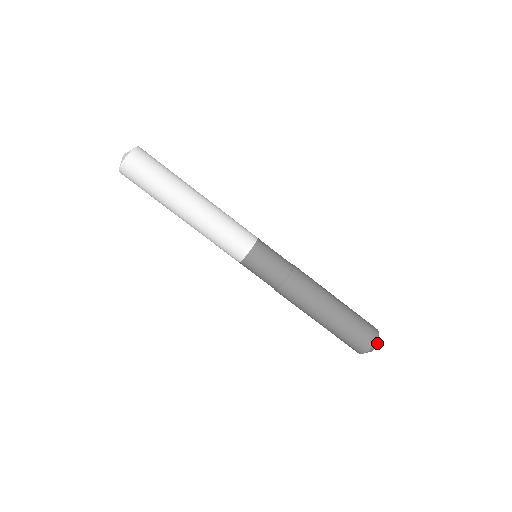
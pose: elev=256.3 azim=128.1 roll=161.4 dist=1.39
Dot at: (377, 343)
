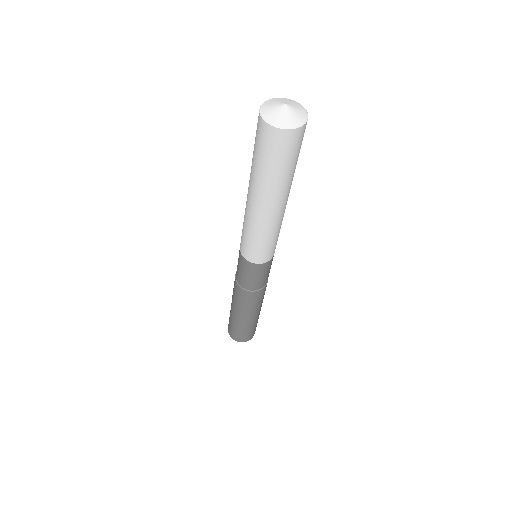
Dot at: occluded
